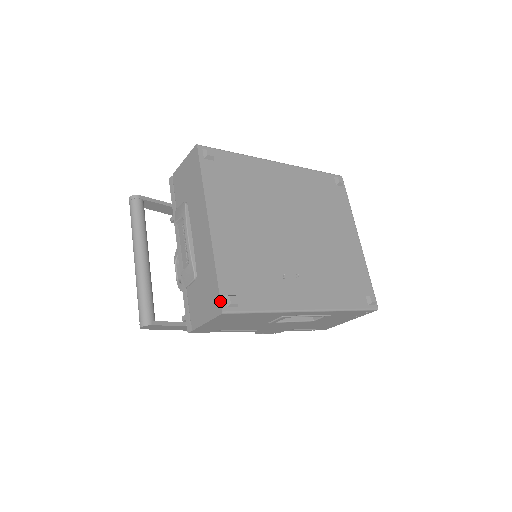
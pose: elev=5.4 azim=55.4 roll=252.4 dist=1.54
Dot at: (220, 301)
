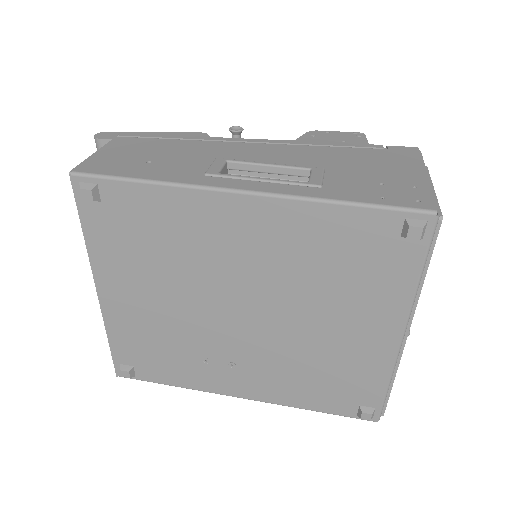
Dot at: (114, 367)
